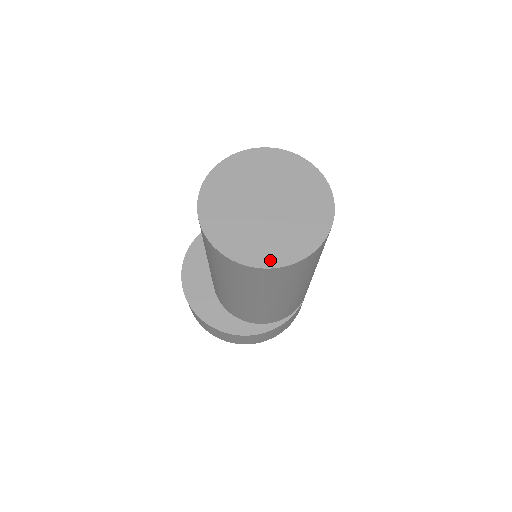
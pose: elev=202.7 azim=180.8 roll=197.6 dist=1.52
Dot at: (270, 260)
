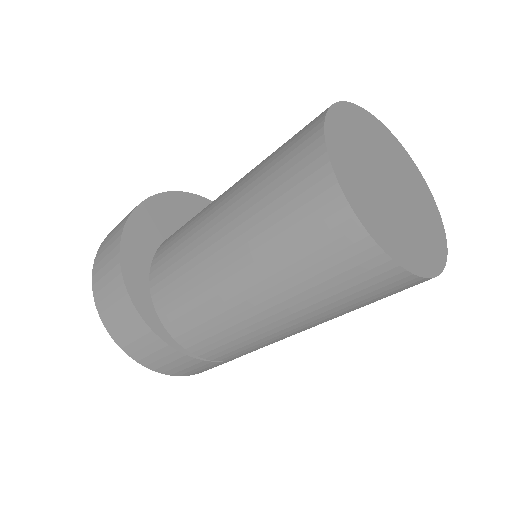
Dot at: (358, 205)
